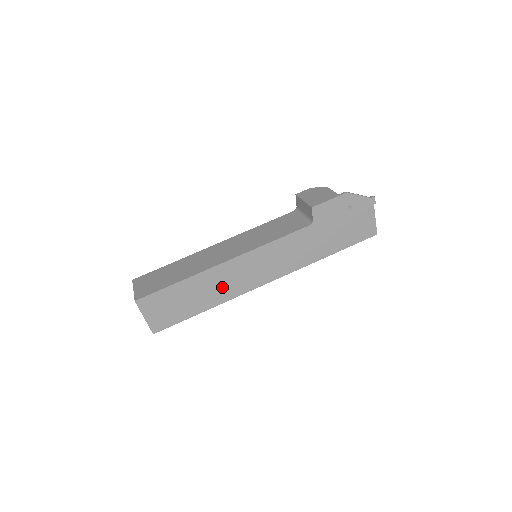
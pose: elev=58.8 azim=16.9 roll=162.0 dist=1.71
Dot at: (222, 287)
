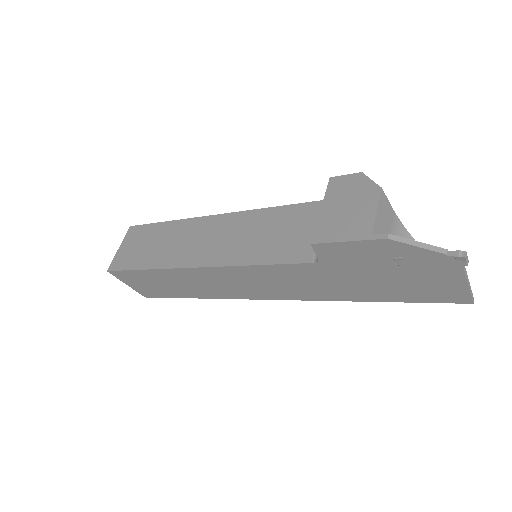
Dot at: (201, 286)
